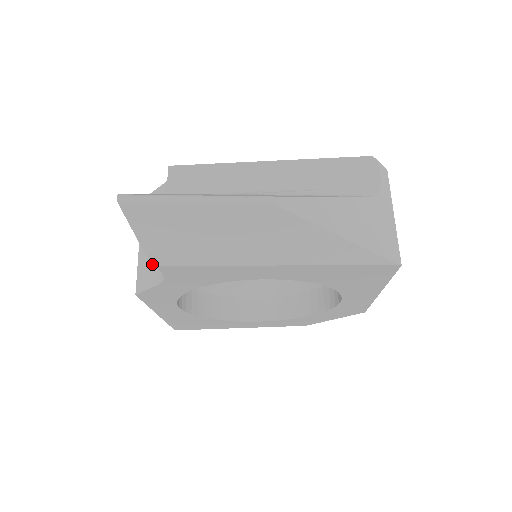
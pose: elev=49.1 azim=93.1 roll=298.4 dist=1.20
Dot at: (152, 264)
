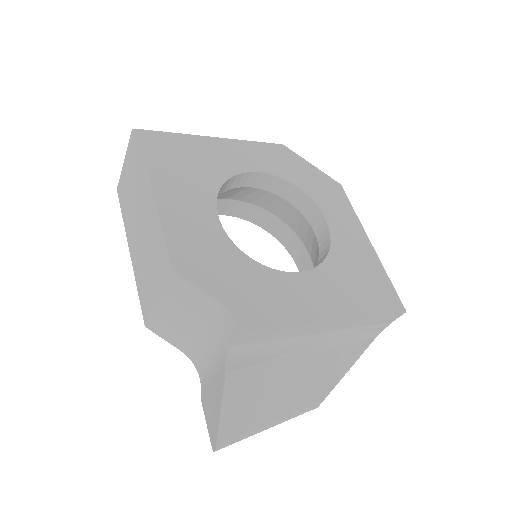
Dot at: (202, 401)
